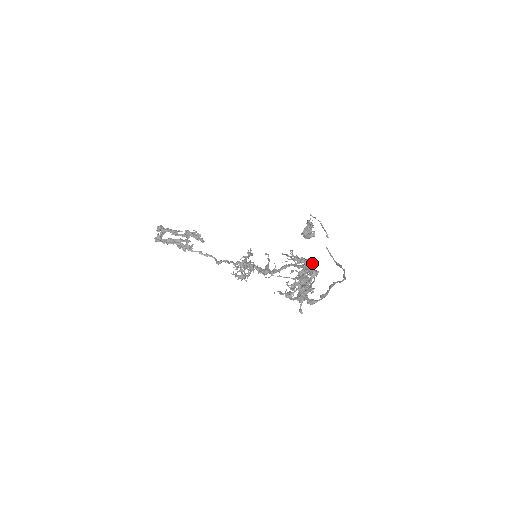
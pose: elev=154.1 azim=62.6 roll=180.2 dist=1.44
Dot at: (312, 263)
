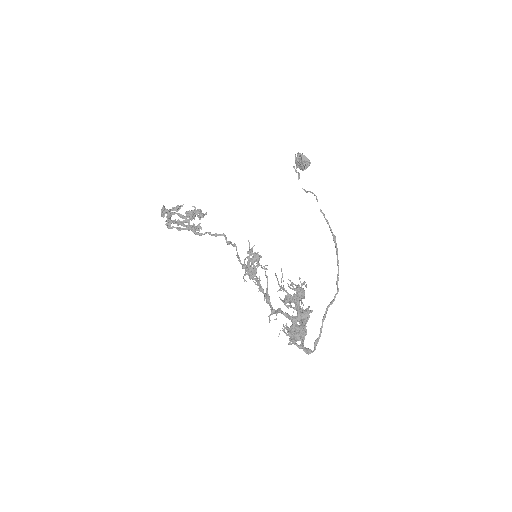
Dot at: (302, 294)
